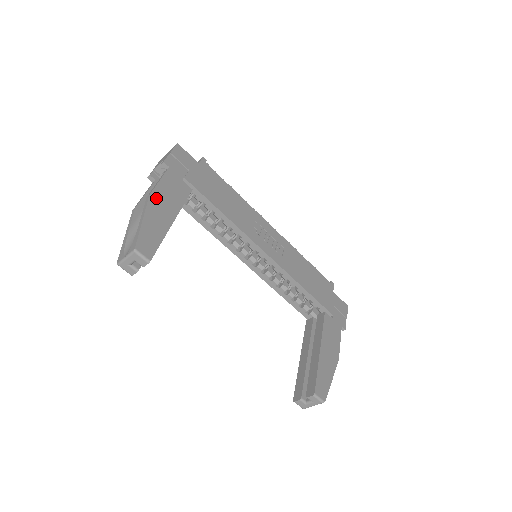
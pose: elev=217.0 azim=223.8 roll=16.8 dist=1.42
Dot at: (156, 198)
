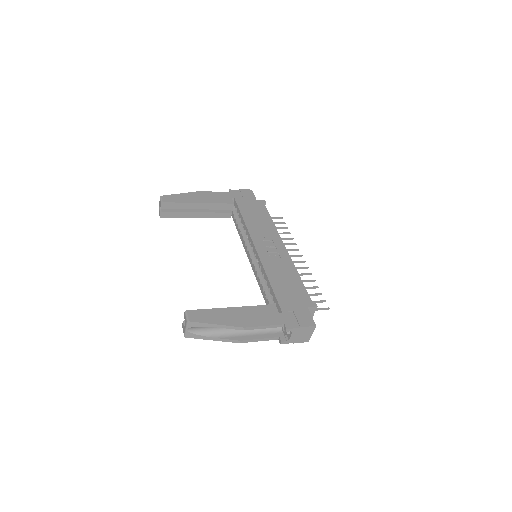
Dot at: (202, 194)
